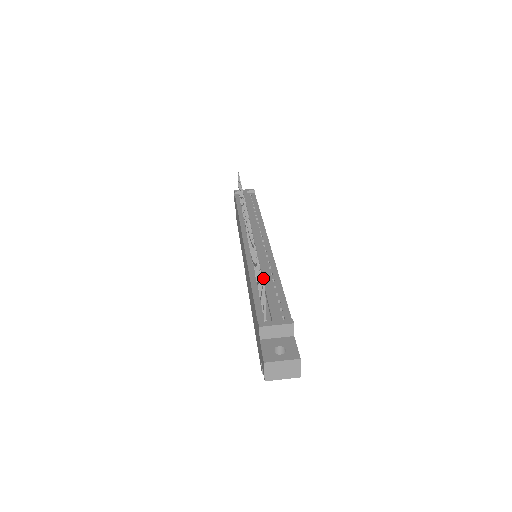
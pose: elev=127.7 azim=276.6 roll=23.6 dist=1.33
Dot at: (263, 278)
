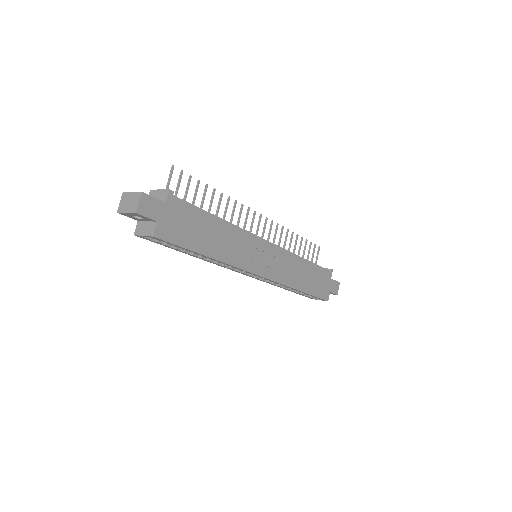
Dot at: occluded
